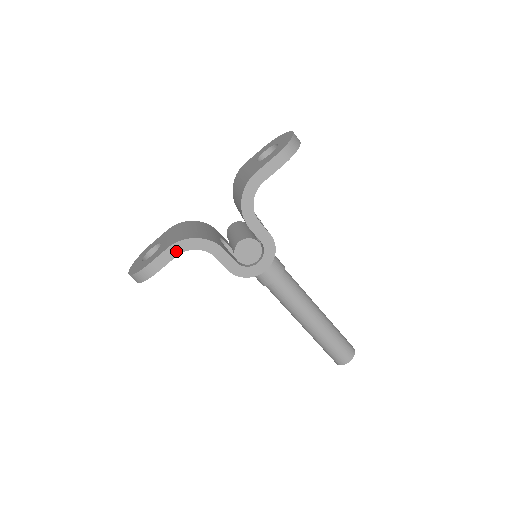
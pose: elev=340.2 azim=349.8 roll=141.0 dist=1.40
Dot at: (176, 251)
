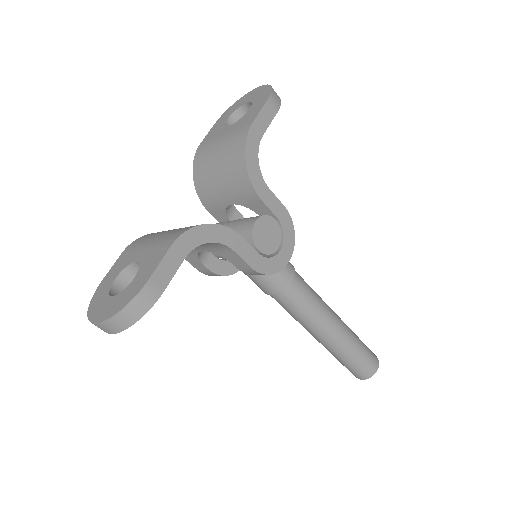
Dot at: (183, 250)
